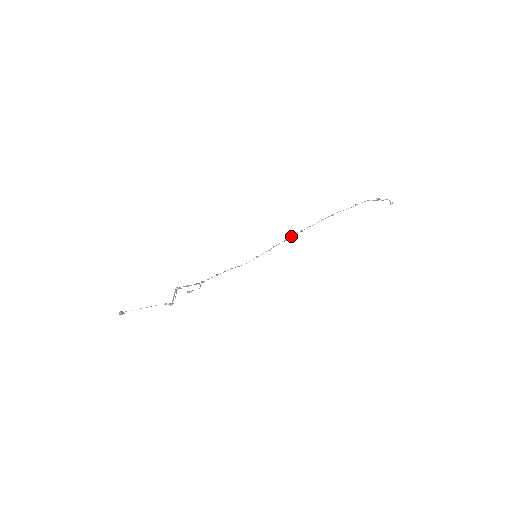
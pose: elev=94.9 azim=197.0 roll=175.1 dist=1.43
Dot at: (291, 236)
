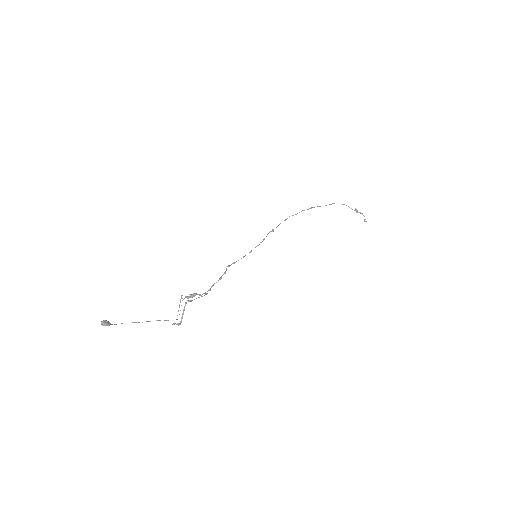
Dot at: occluded
